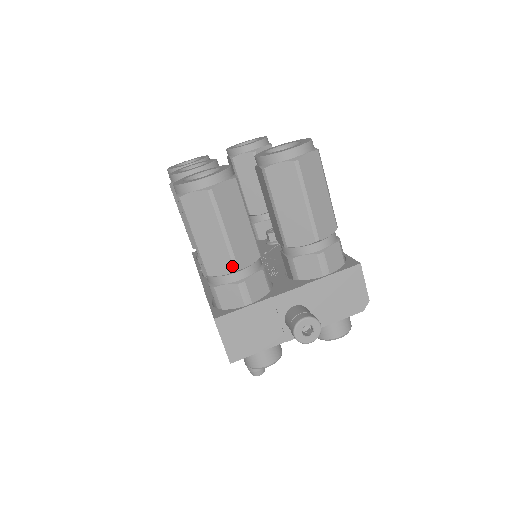
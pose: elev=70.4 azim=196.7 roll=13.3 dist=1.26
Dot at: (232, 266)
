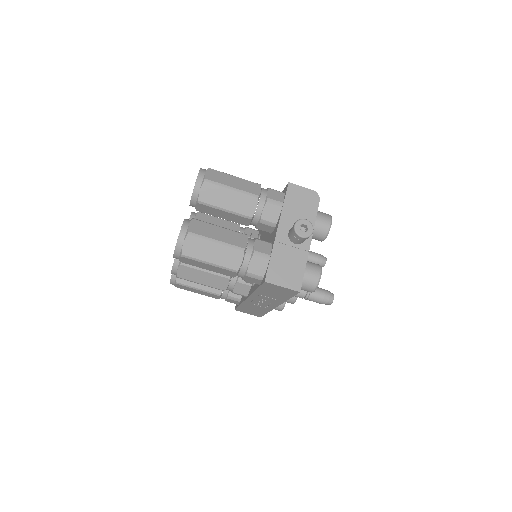
Dot at: (240, 251)
